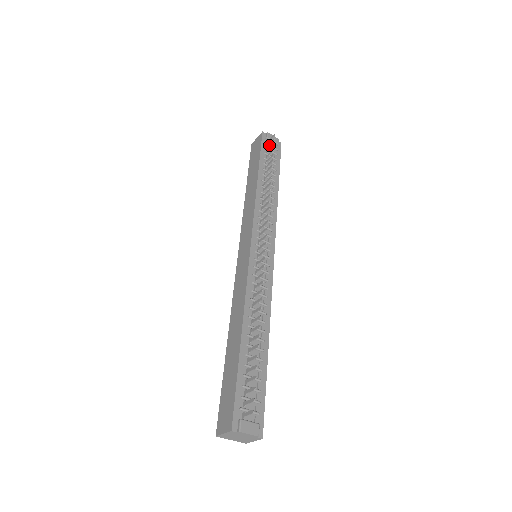
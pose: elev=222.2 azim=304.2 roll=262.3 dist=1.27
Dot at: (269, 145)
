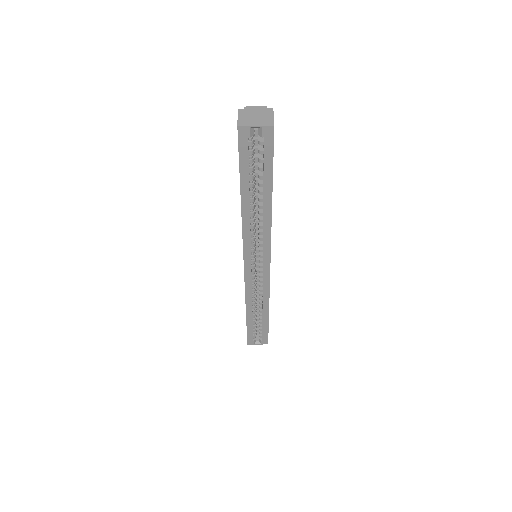
Dot at: occluded
